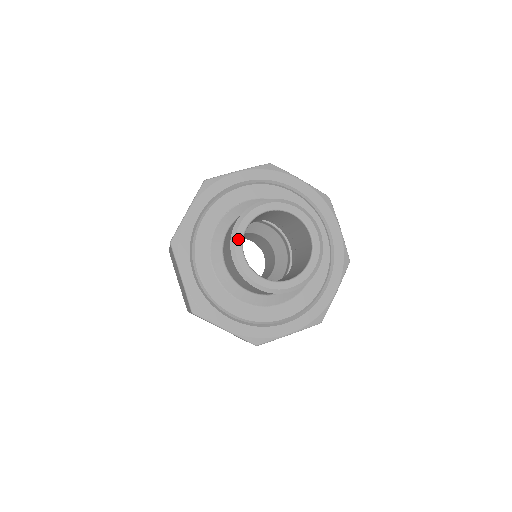
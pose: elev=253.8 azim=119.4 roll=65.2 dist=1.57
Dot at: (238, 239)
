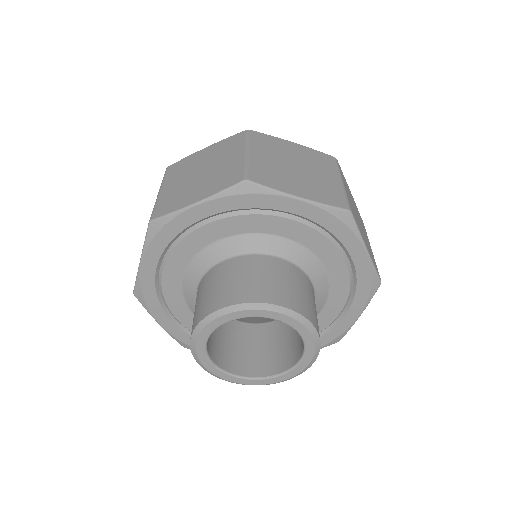
Dot at: (199, 351)
